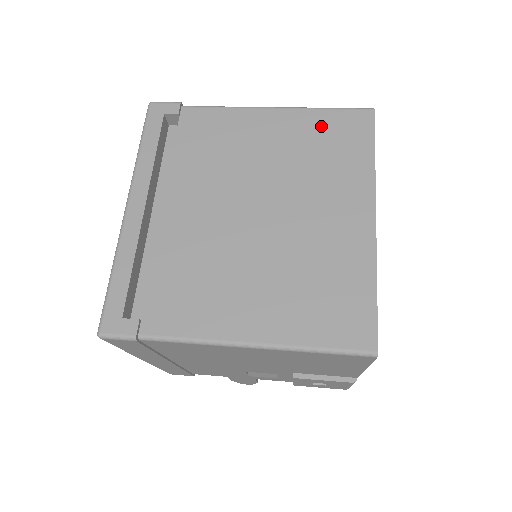
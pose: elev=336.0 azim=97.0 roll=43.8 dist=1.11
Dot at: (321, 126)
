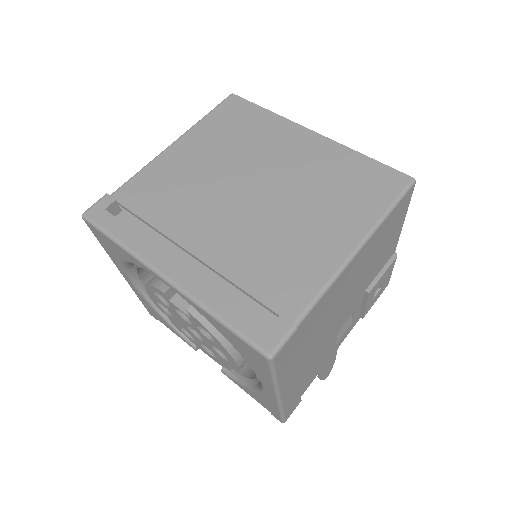
Dot at: (217, 125)
